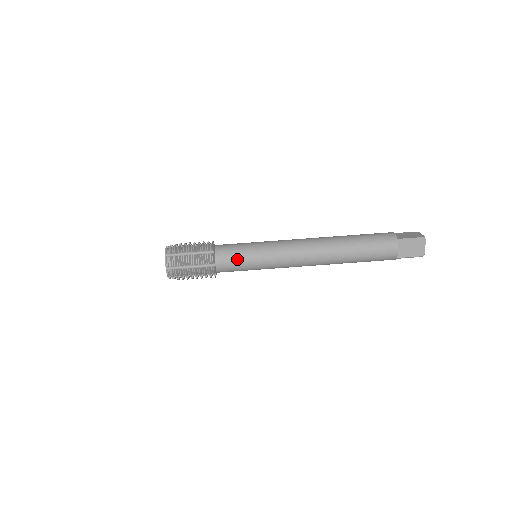
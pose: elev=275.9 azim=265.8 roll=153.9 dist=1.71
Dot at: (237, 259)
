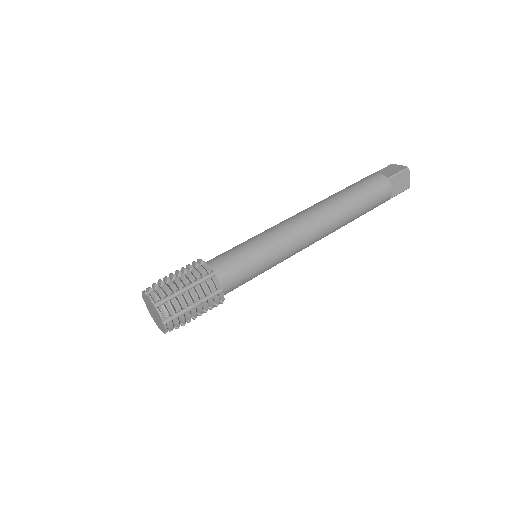
Dot at: (245, 269)
